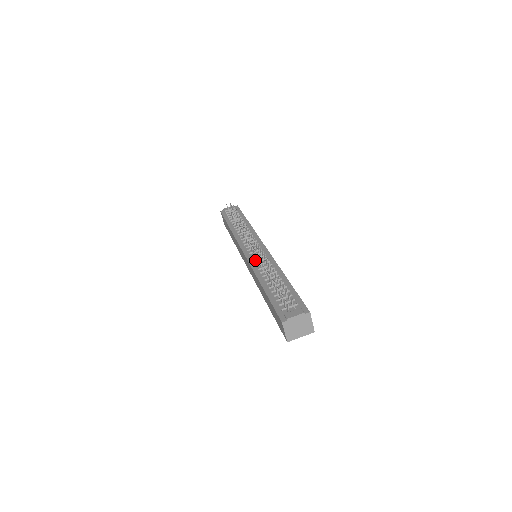
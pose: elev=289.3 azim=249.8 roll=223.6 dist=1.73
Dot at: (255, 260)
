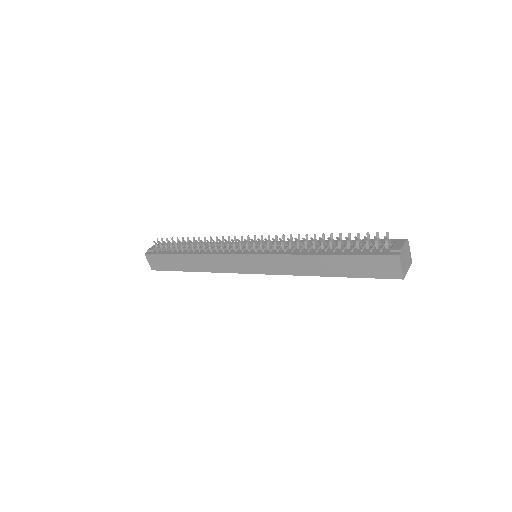
Dot at: (273, 250)
